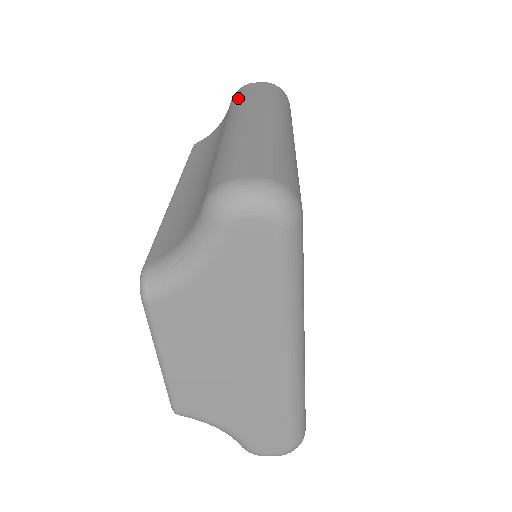
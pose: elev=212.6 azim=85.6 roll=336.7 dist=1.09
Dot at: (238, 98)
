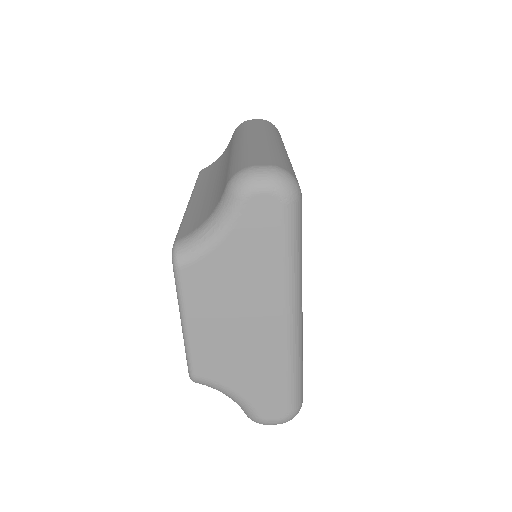
Dot at: (240, 129)
